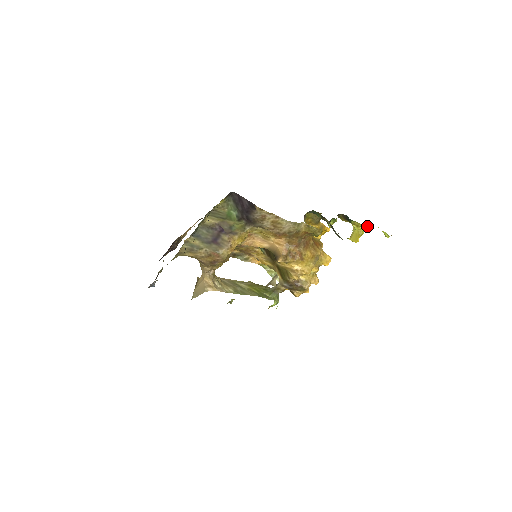
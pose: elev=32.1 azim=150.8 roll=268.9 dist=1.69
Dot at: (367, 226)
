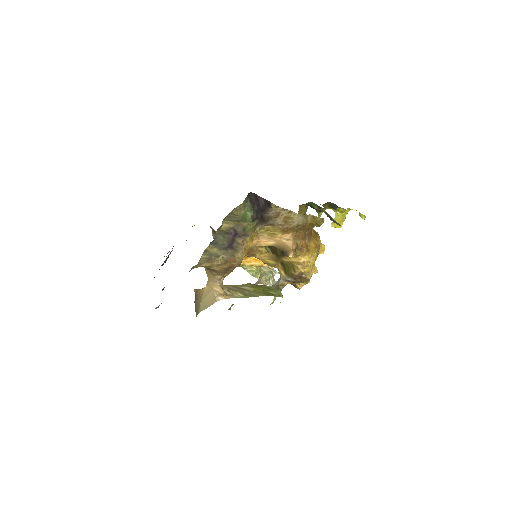
Dot at: (348, 211)
